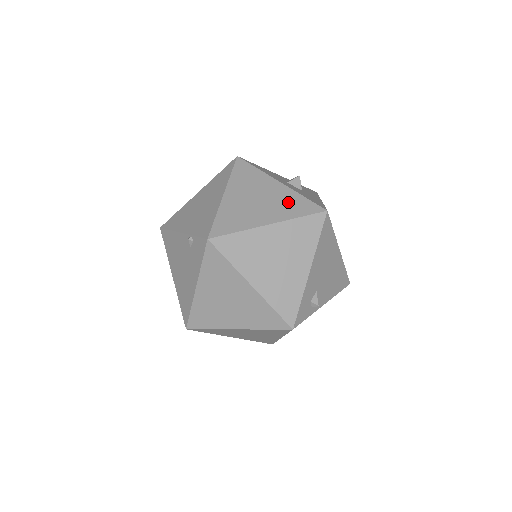
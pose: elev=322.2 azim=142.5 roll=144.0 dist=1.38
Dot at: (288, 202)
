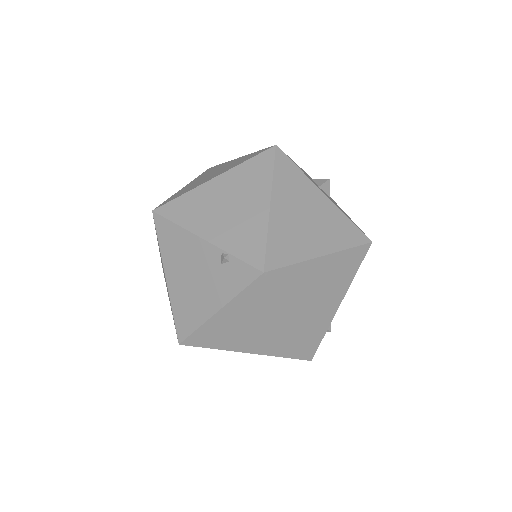
Dot at: (337, 225)
